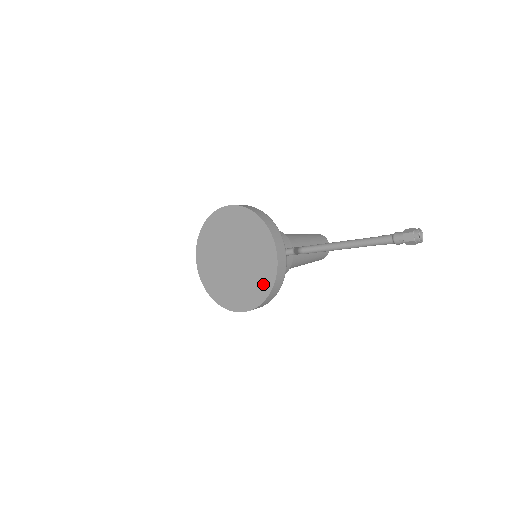
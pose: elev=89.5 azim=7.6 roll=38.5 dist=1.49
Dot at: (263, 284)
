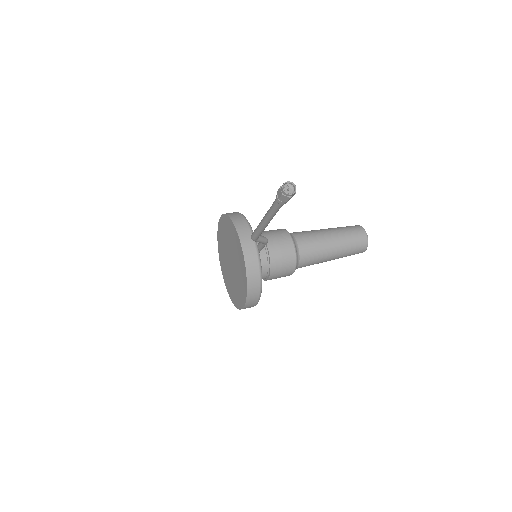
Dot at: (243, 277)
